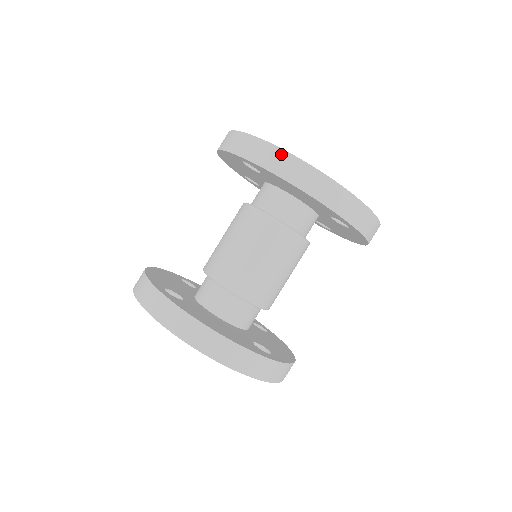
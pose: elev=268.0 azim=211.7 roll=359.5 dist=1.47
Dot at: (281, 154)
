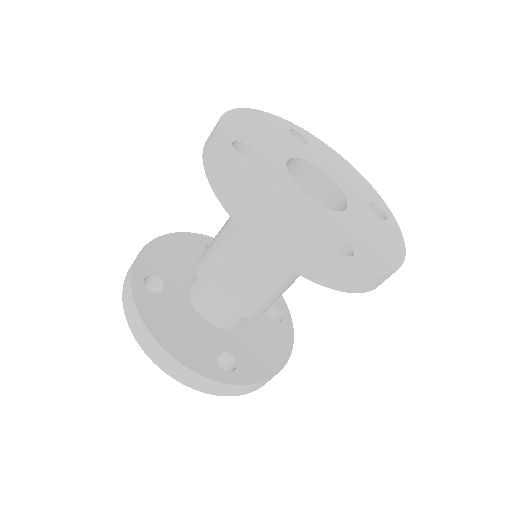
Dot at: (232, 182)
